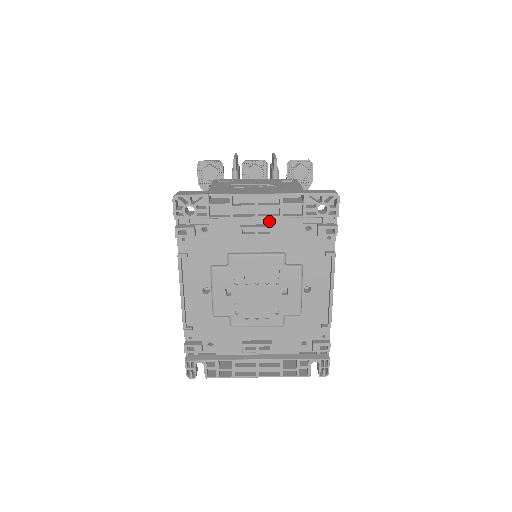
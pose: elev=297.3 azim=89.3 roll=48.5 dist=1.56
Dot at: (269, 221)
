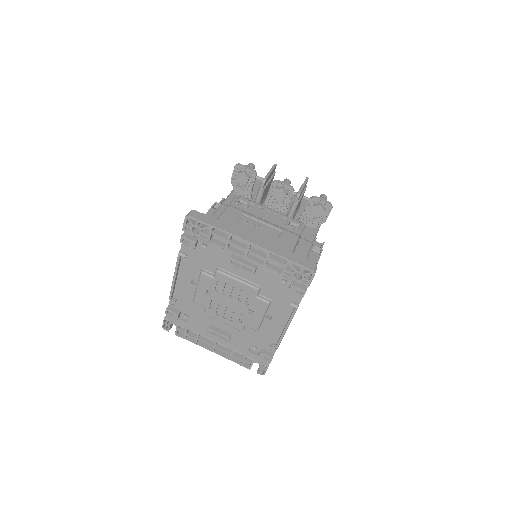
Dot at: occluded
